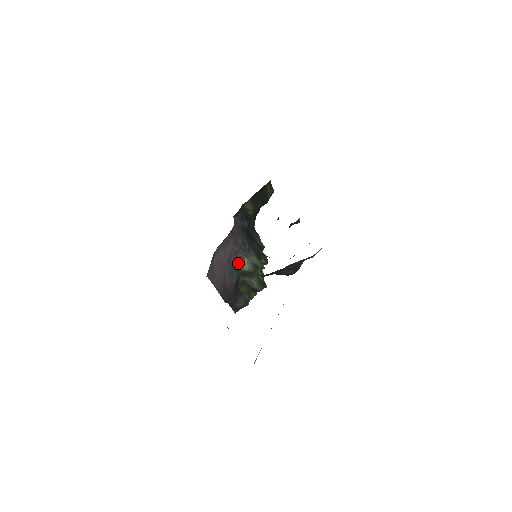
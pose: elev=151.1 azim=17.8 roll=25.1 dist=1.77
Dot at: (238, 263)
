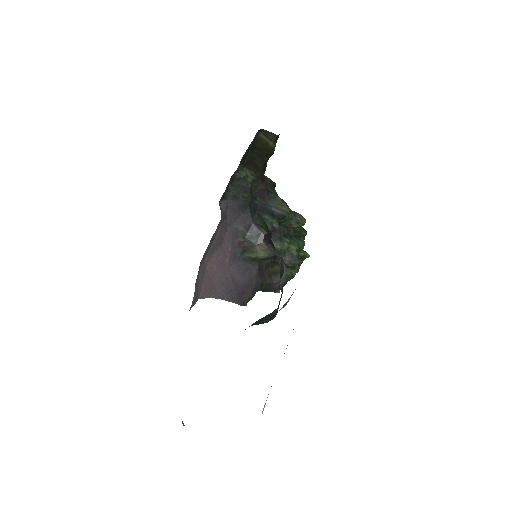
Dot at: (249, 253)
